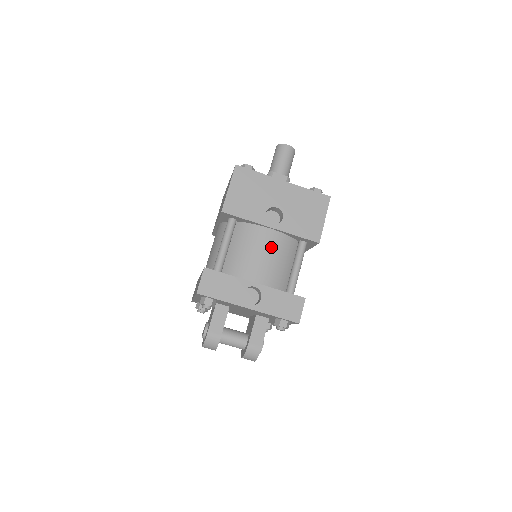
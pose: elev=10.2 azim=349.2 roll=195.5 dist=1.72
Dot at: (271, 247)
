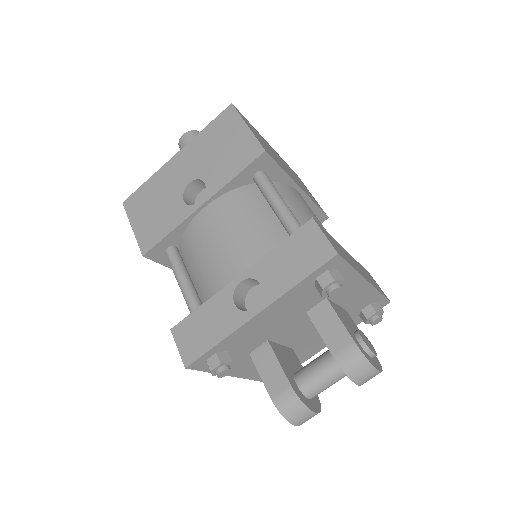
Dot at: (222, 222)
